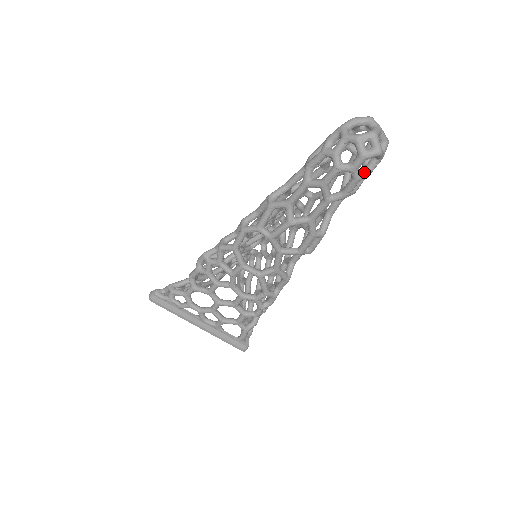
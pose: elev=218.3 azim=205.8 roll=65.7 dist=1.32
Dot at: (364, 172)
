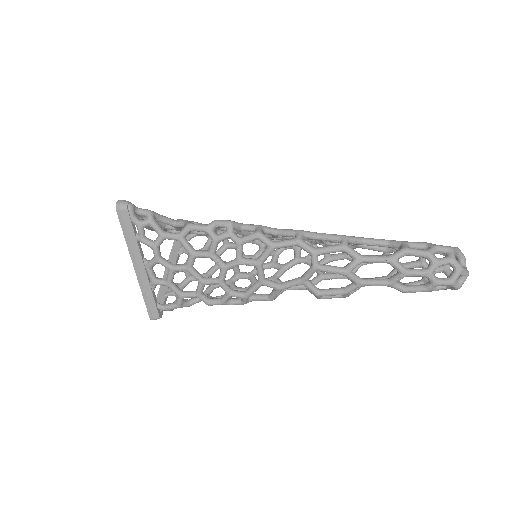
Dot at: (433, 289)
